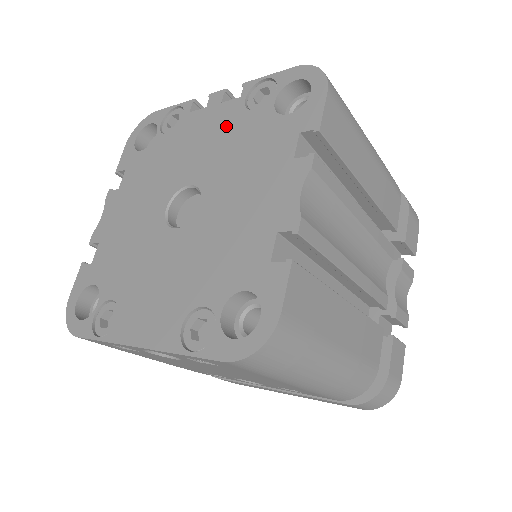
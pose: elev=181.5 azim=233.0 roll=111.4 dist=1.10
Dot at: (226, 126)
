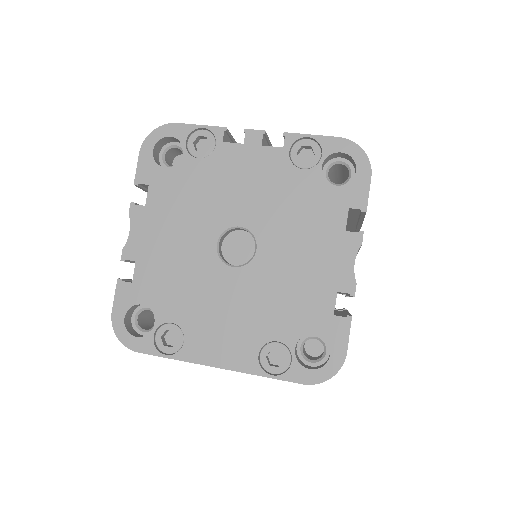
Dot at: (272, 175)
